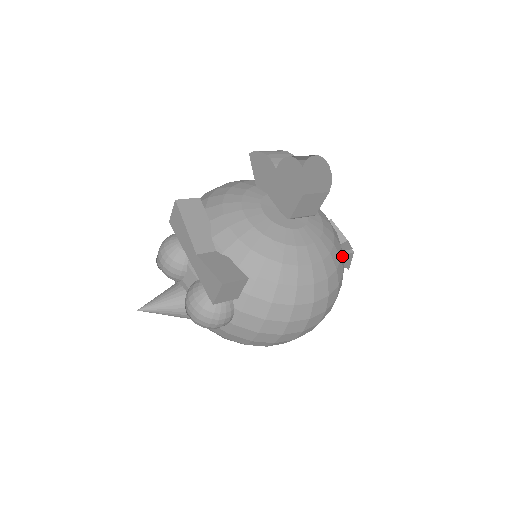
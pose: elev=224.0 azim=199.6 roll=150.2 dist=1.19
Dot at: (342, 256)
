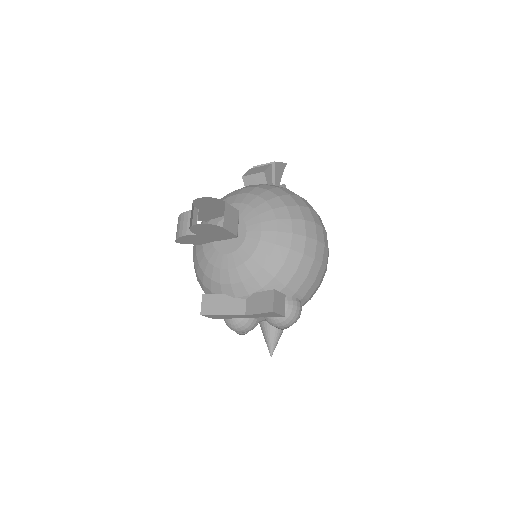
Dot at: (276, 190)
